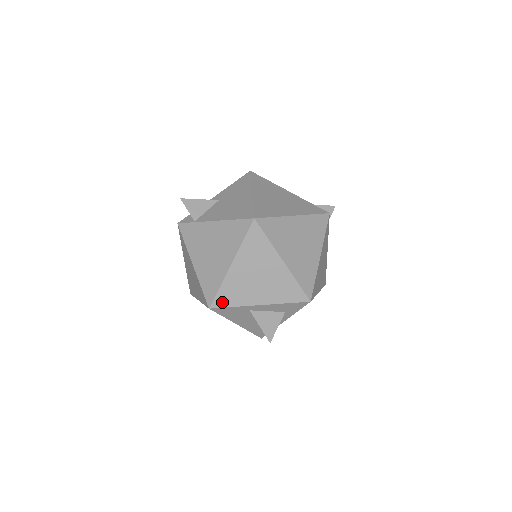
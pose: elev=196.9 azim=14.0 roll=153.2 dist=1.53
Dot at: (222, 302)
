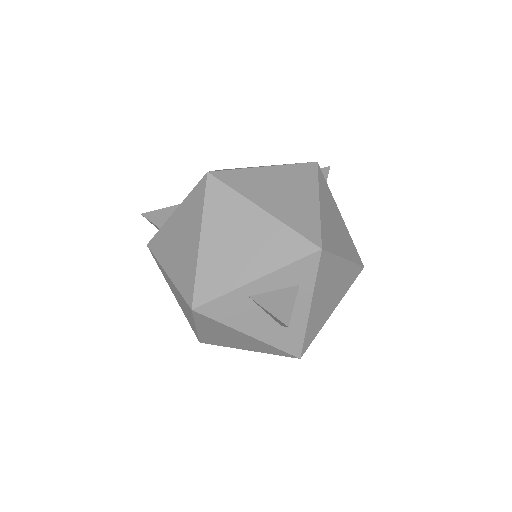
Dot at: (205, 294)
